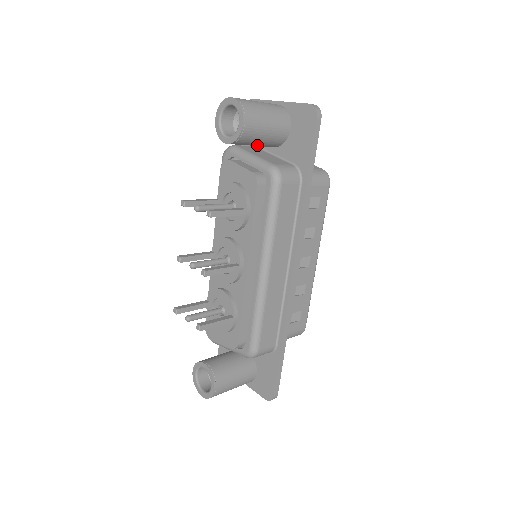
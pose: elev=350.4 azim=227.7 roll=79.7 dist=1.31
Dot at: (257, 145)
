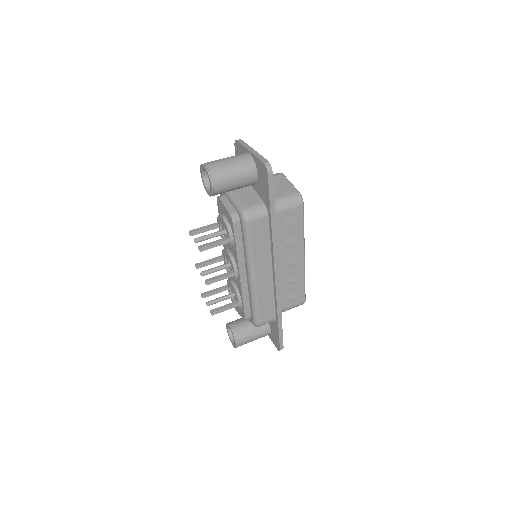
Dot at: occluded
